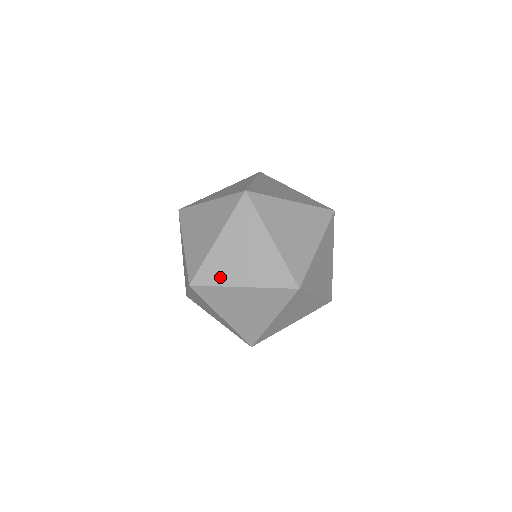
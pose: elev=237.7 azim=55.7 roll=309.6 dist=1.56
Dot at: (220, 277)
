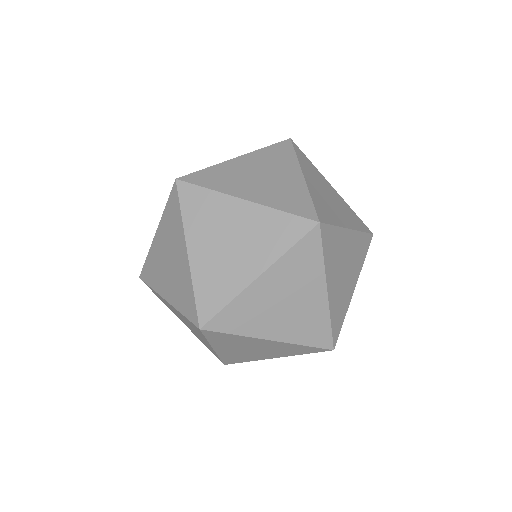
Dot at: (246, 325)
